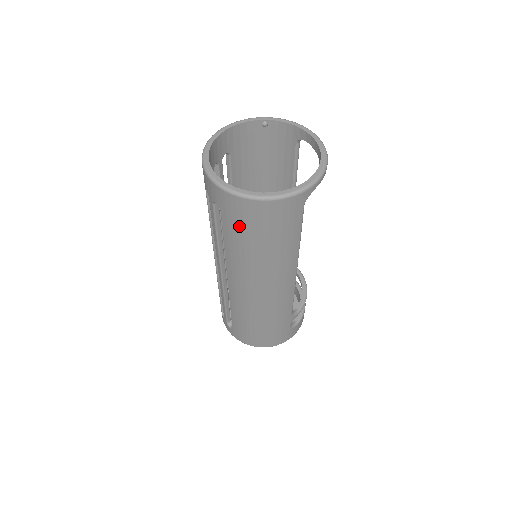
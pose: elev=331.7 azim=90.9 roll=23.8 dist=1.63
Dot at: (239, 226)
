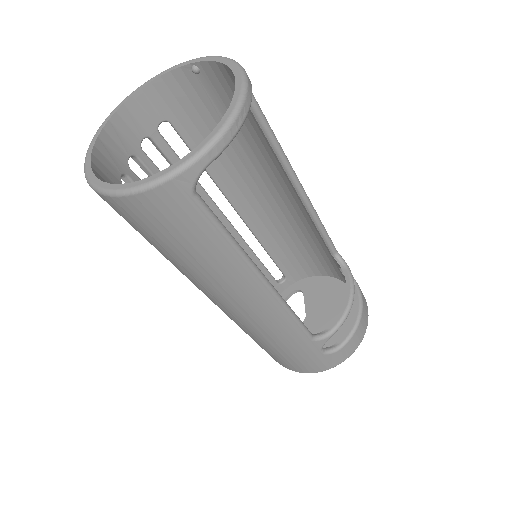
Dot at: occluded
